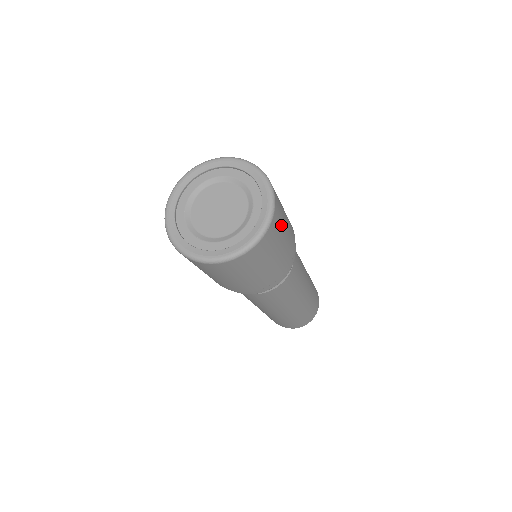
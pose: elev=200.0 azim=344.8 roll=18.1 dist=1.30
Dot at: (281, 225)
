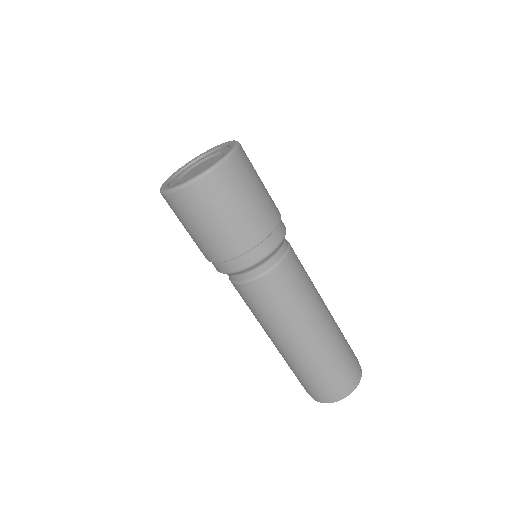
Dot at: (252, 165)
